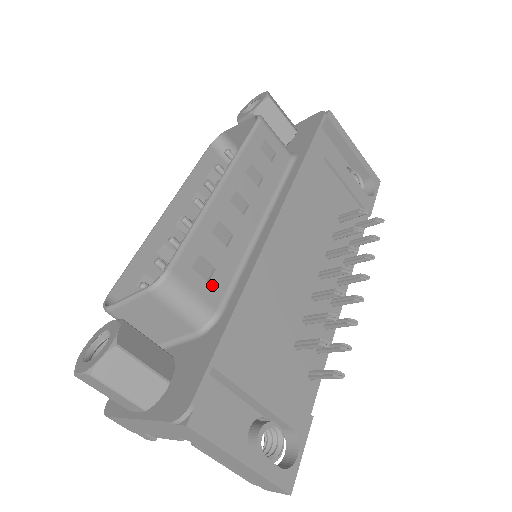
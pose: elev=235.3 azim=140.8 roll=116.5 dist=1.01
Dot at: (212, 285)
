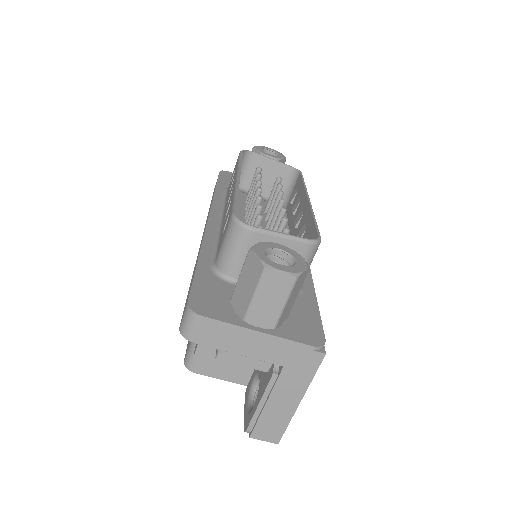
Dot at: occluded
